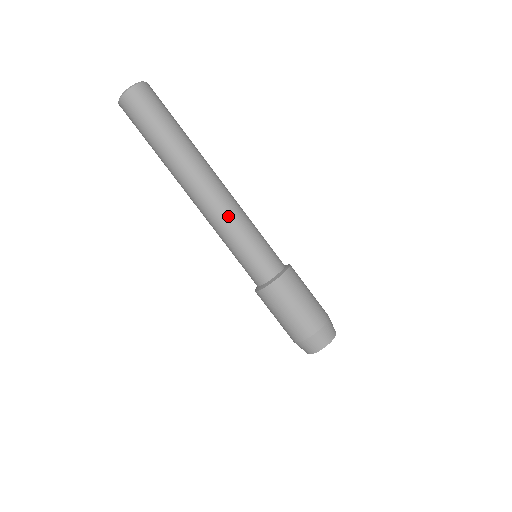
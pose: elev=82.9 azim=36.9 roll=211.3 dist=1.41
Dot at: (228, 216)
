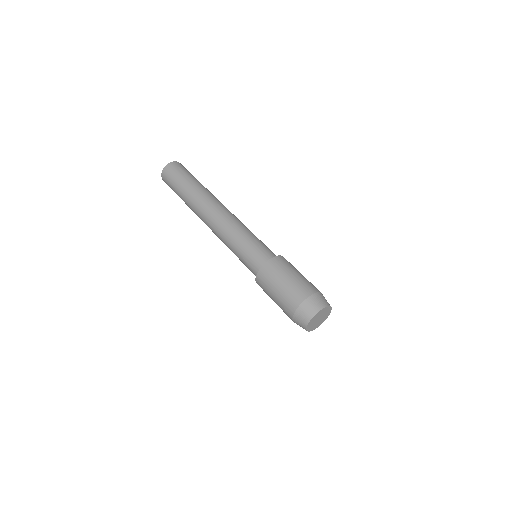
Dot at: (233, 222)
